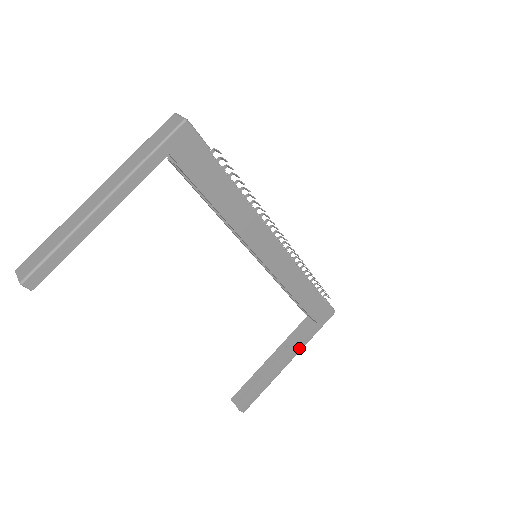
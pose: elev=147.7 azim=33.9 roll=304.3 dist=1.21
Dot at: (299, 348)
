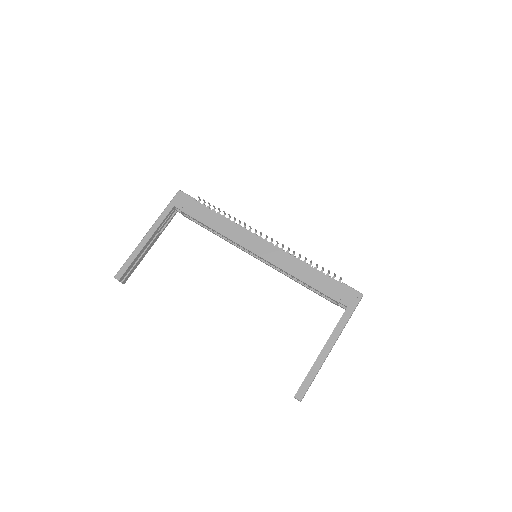
Dot at: (336, 331)
